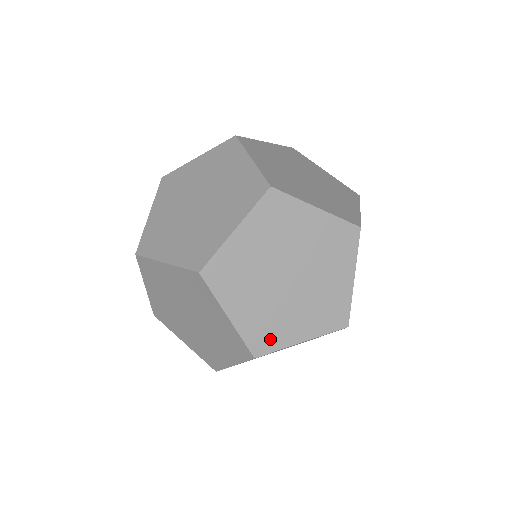
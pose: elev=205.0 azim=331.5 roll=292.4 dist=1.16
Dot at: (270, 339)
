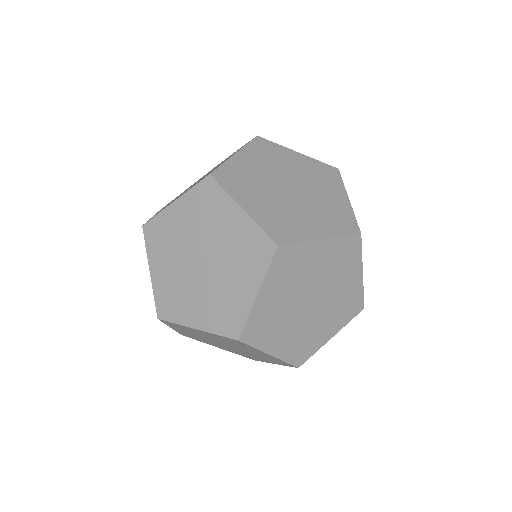
Dot at: (173, 309)
